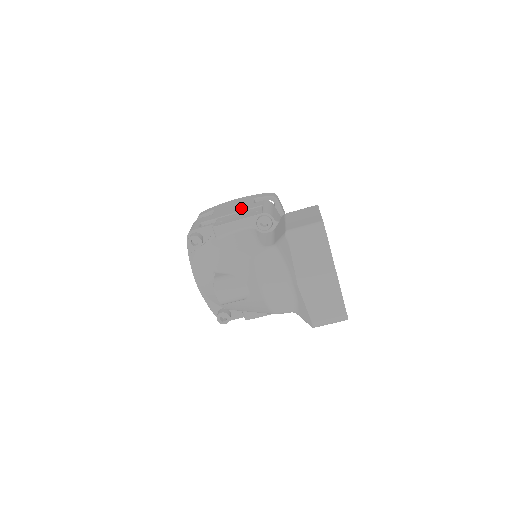
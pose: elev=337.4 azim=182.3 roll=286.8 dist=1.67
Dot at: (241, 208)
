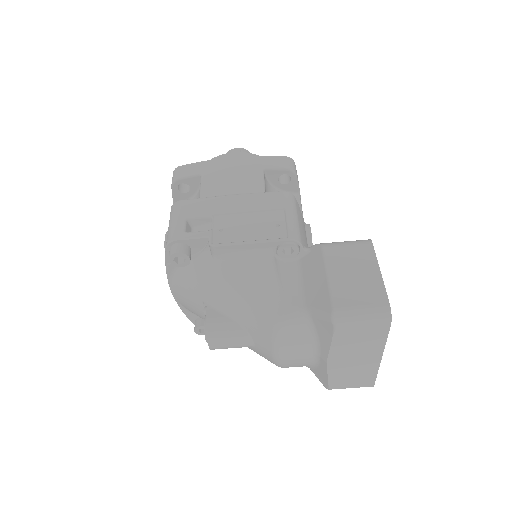
Dot at: (249, 201)
